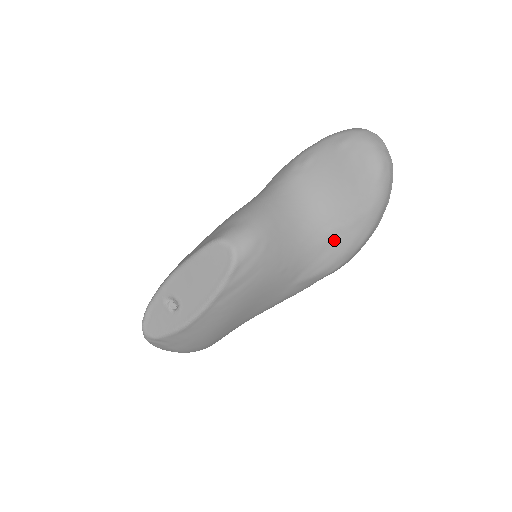
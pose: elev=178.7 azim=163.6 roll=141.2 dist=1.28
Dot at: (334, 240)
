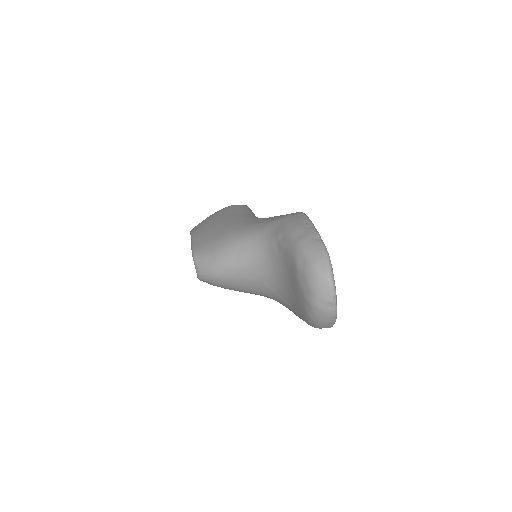
Dot at: (288, 306)
